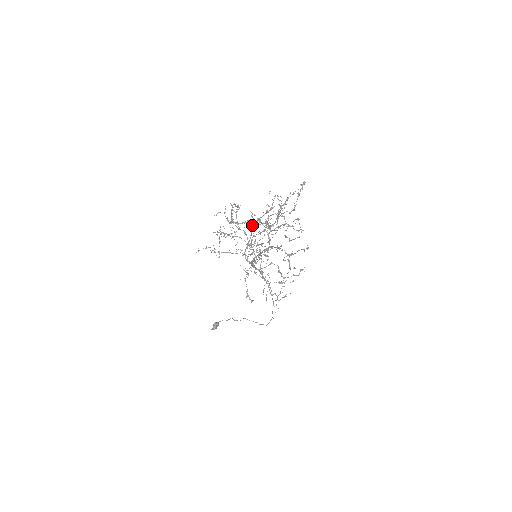
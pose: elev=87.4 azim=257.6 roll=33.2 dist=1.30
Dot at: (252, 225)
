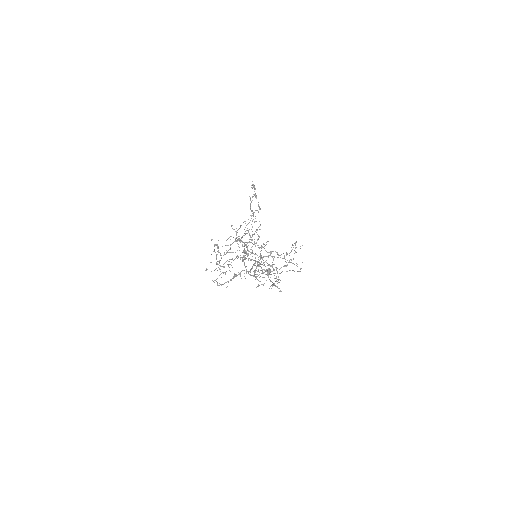
Dot at: (238, 239)
